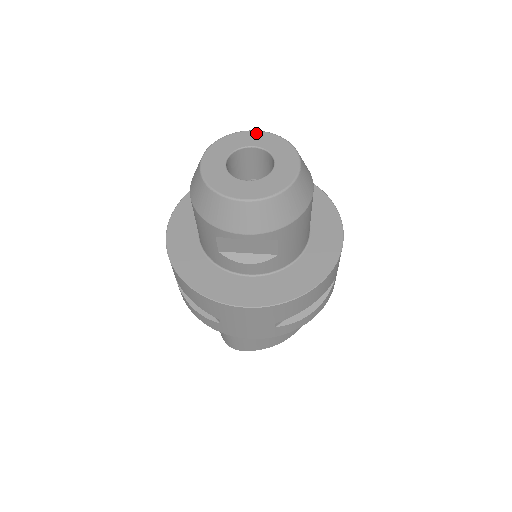
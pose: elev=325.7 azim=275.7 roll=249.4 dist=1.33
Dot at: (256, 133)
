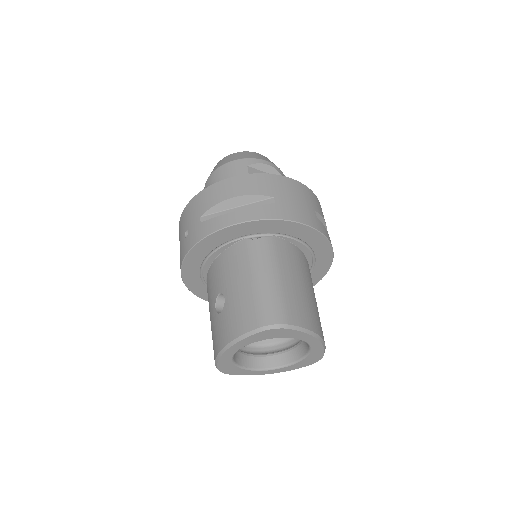
Dot at: occluded
